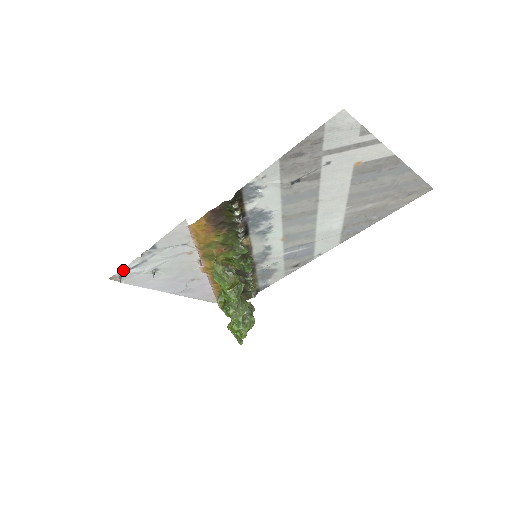
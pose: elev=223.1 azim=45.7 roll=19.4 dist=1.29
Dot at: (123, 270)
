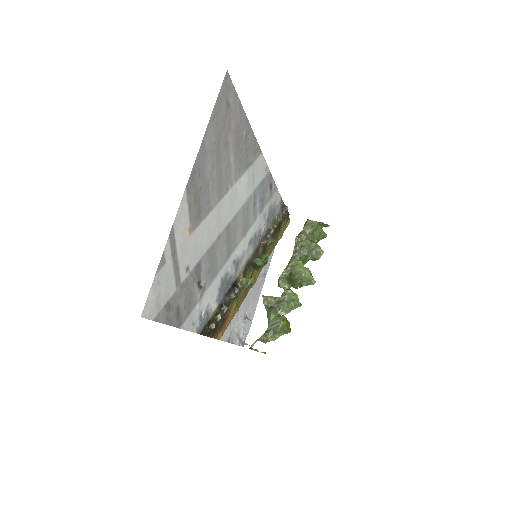
Dot at: (240, 344)
